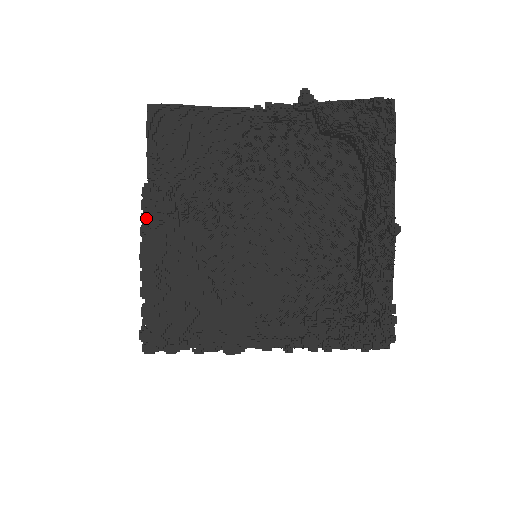
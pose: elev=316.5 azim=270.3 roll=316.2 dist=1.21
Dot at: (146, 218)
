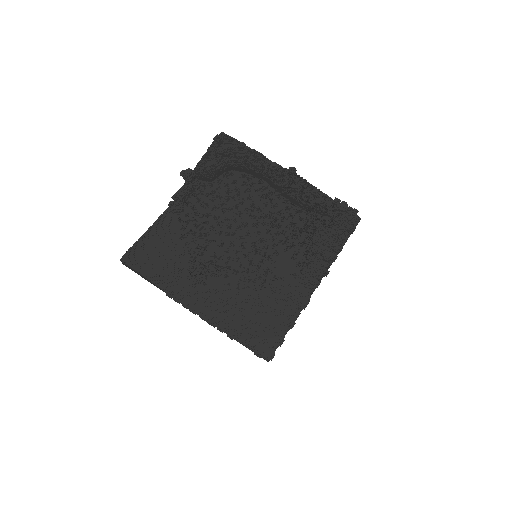
Dot at: (187, 303)
